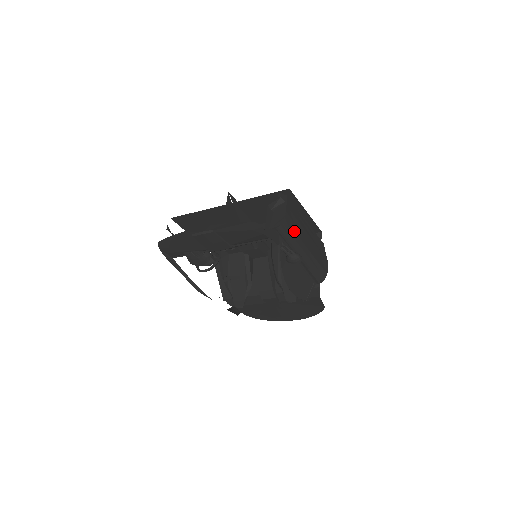
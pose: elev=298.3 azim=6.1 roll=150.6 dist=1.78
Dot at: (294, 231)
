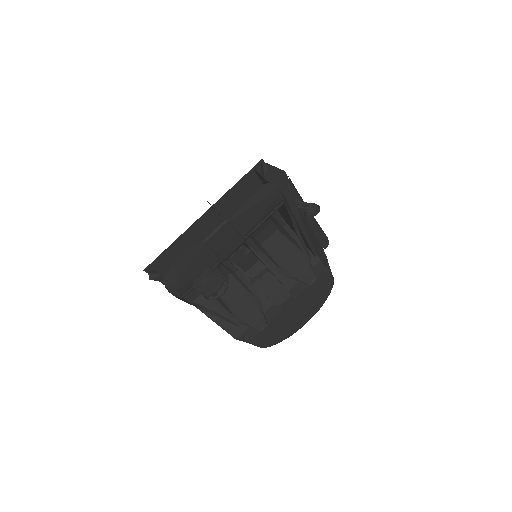
Dot at: occluded
